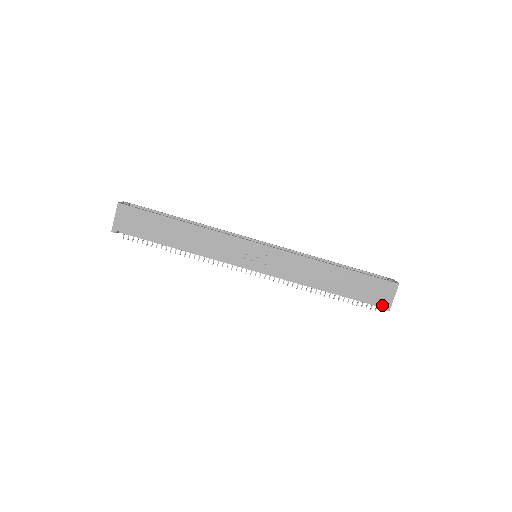
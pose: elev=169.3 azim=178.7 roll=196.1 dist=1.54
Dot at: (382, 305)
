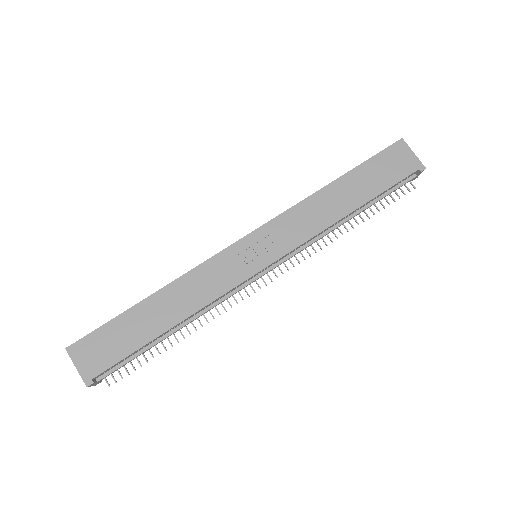
Dot at: (413, 170)
